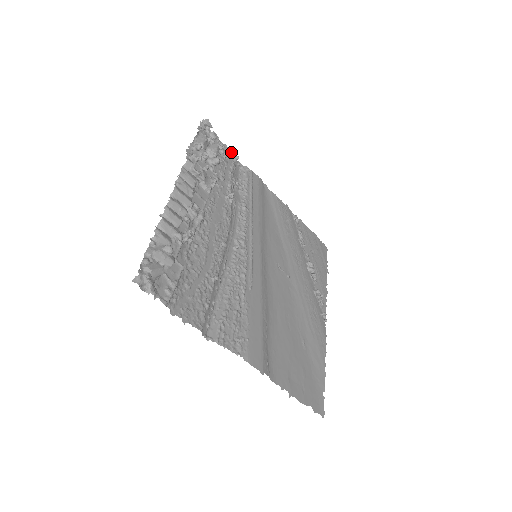
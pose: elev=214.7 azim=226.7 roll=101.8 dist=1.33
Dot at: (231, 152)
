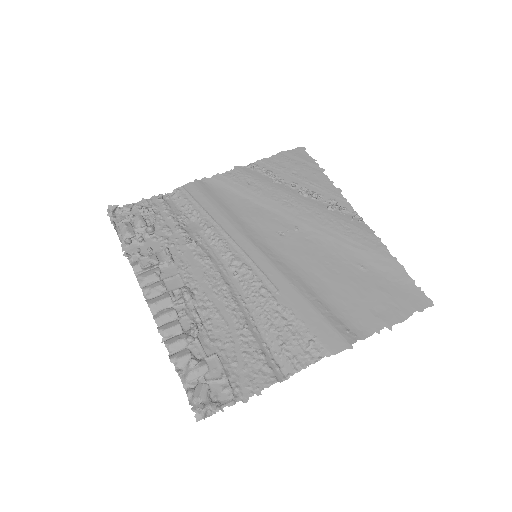
Dot at: (152, 198)
